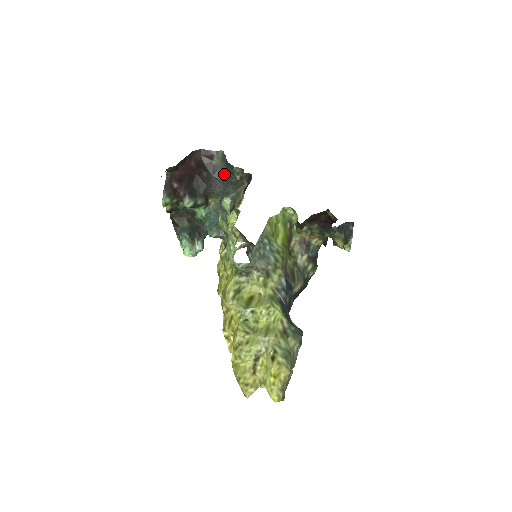
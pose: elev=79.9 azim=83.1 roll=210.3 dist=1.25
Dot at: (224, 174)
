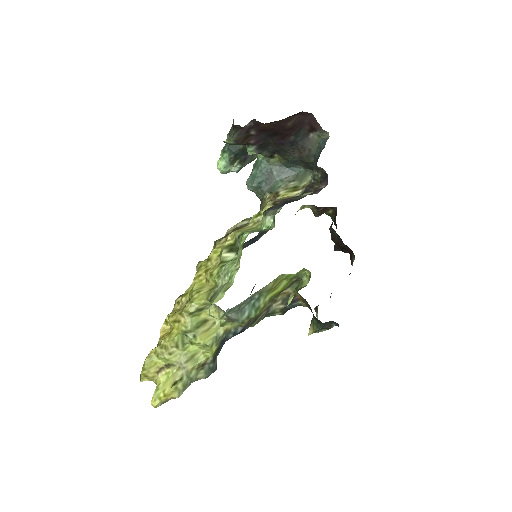
Dot at: (308, 155)
